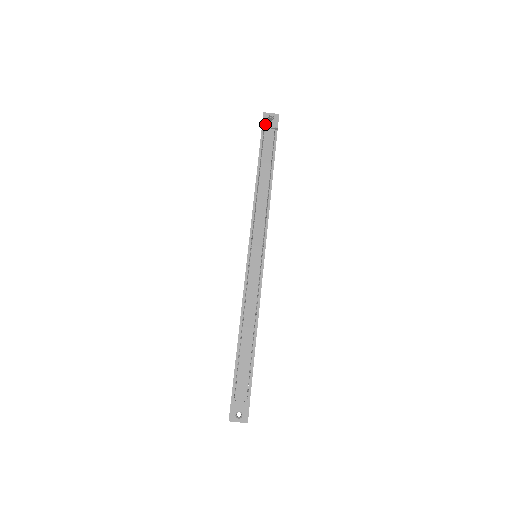
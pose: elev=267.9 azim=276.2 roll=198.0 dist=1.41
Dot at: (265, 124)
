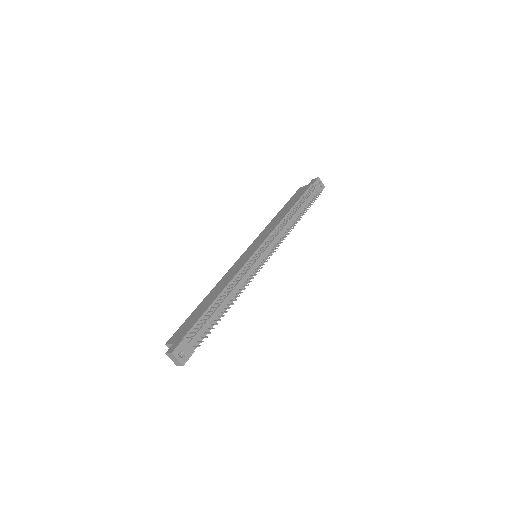
Dot at: (315, 184)
